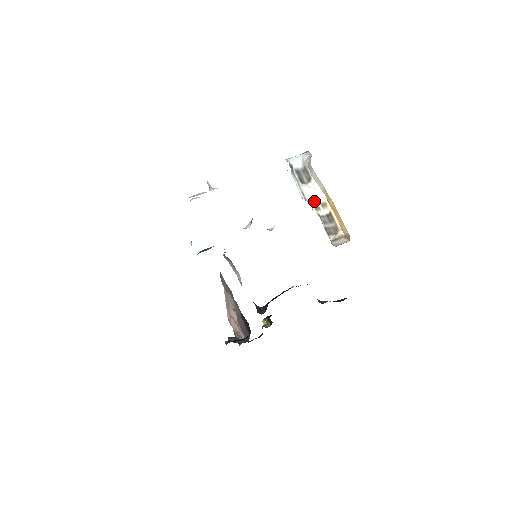
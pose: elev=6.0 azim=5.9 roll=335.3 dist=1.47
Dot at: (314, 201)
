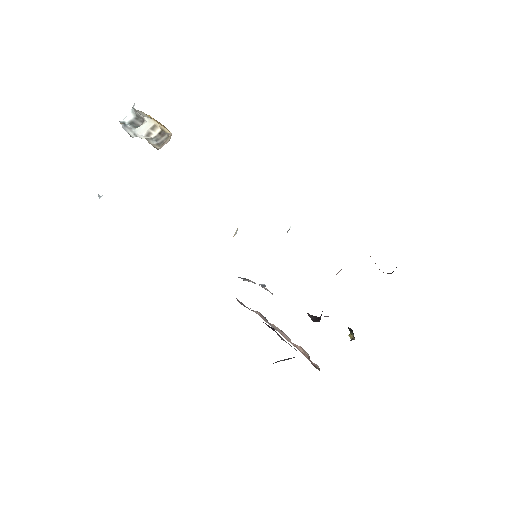
Dot at: (144, 132)
